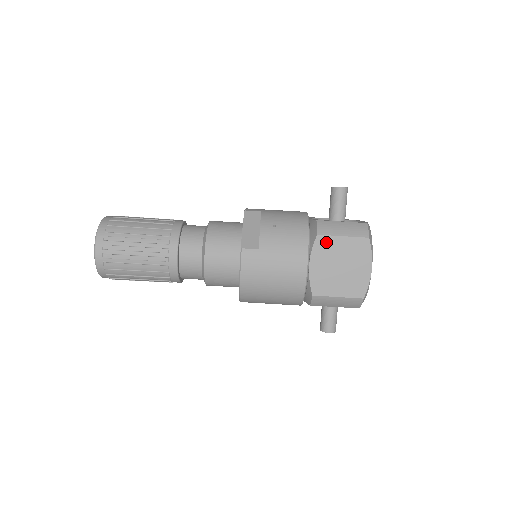
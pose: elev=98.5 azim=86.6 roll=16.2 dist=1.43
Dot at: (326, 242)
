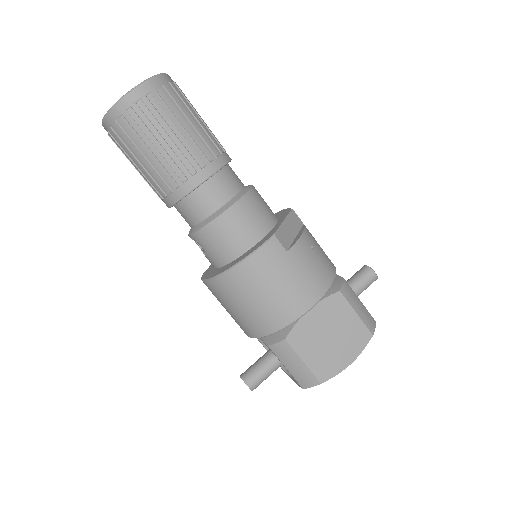
Dot at: (340, 304)
